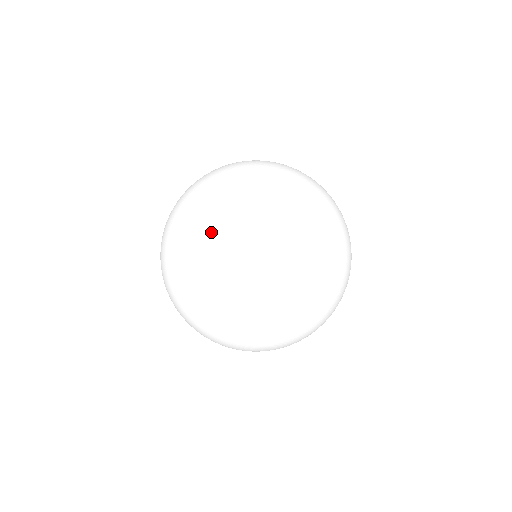
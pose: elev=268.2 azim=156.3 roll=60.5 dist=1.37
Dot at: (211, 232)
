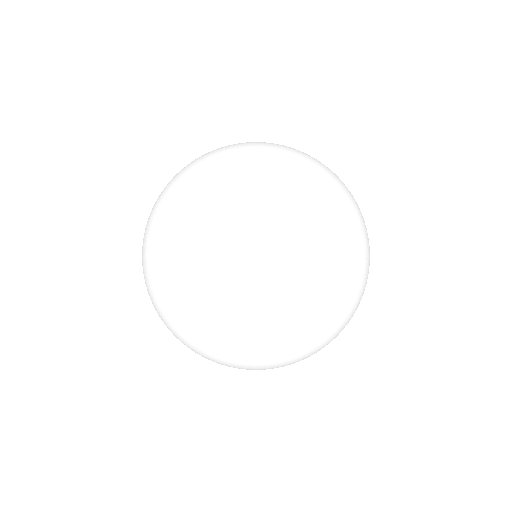
Dot at: (326, 326)
